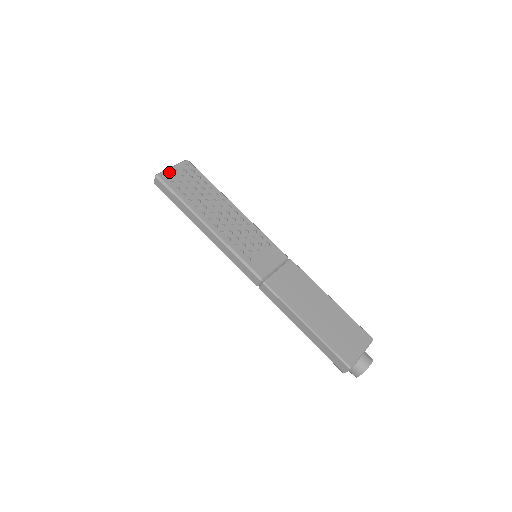
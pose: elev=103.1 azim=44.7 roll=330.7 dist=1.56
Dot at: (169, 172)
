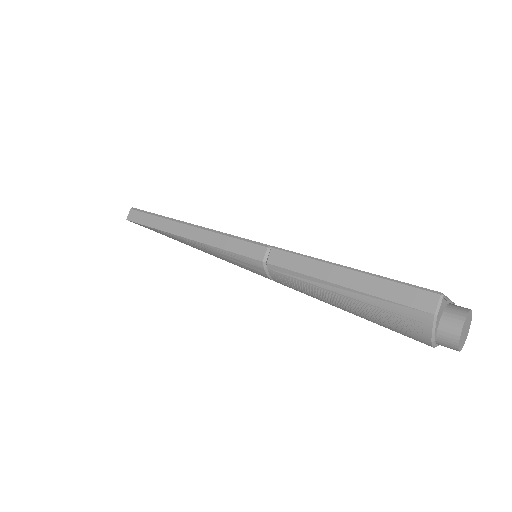
Dot at: occluded
